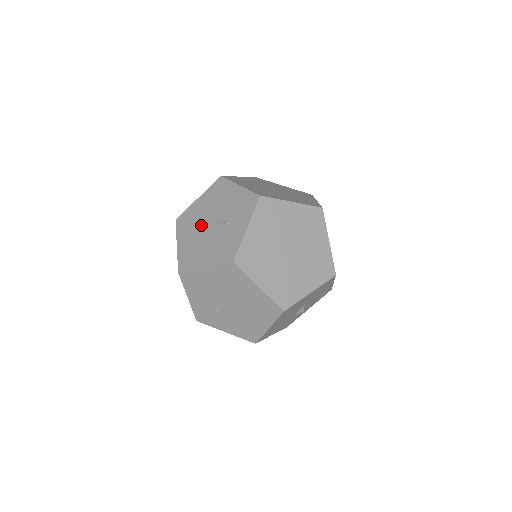
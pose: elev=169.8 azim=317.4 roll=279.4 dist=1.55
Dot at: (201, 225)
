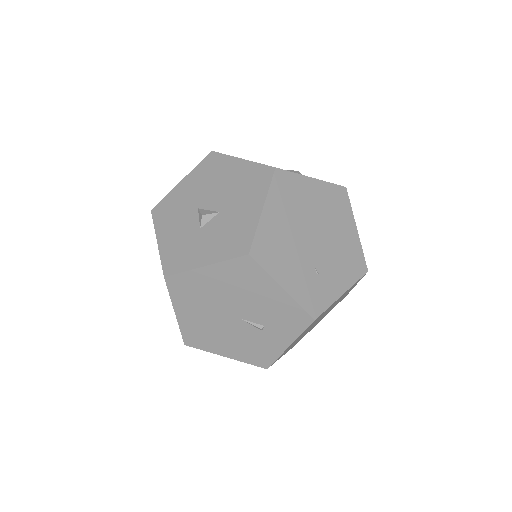
Dot at: (216, 309)
